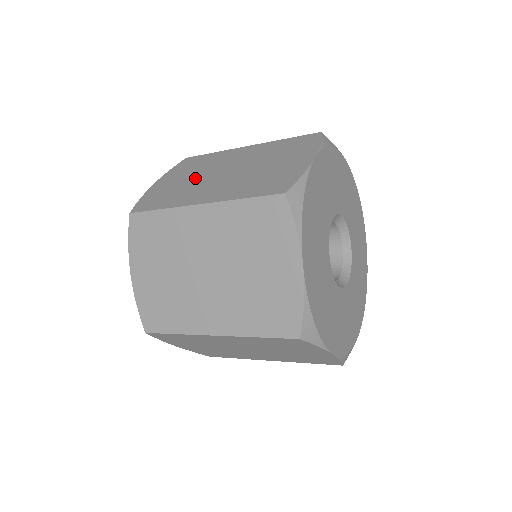
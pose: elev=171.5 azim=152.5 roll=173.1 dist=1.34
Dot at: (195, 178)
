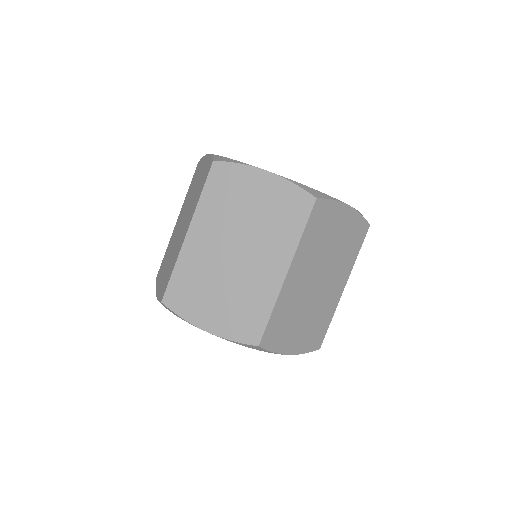
Dot at: occluded
